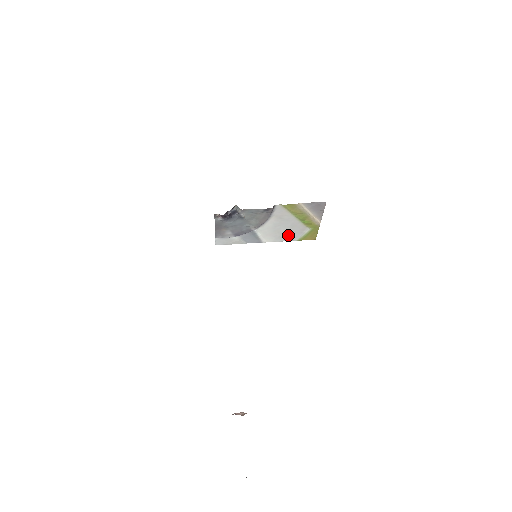
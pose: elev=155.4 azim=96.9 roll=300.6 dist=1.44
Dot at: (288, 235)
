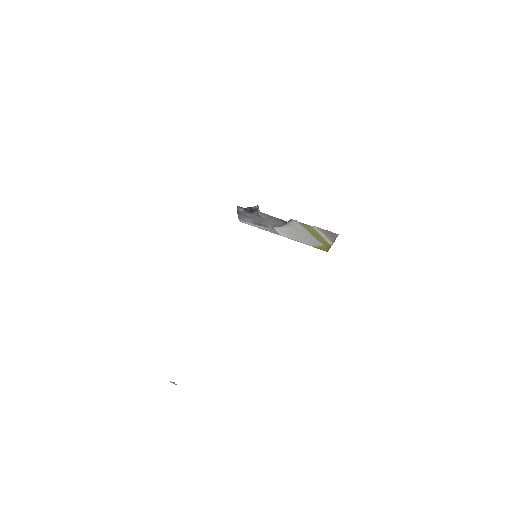
Dot at: (303, 240)
